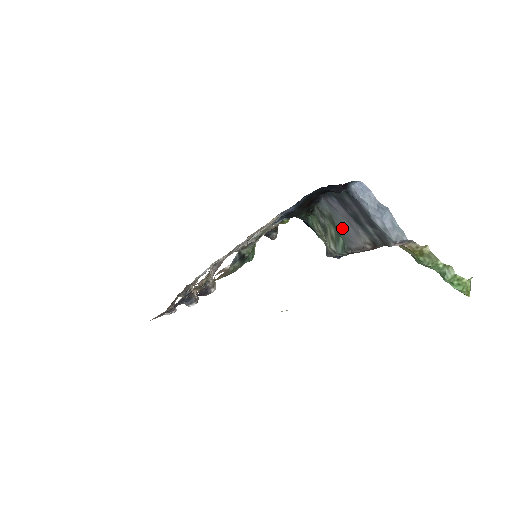
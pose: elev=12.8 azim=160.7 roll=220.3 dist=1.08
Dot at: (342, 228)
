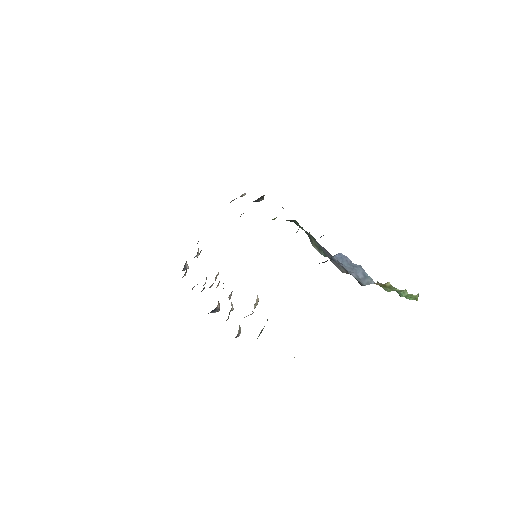
Dot at: (325, 253)
